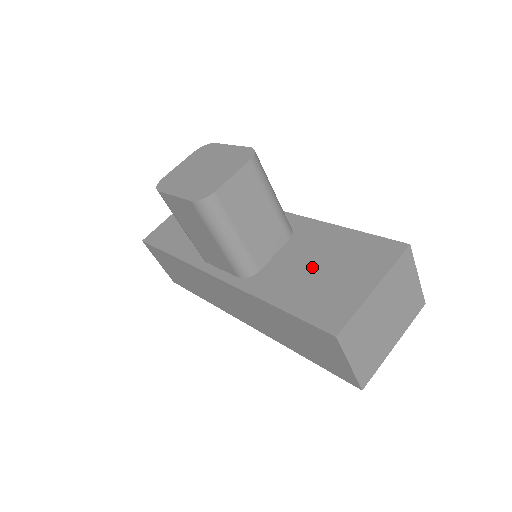
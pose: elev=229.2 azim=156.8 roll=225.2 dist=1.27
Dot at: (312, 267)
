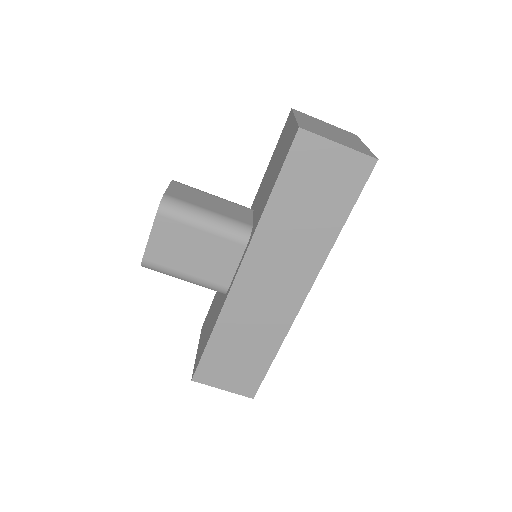
Dot at: (269, 177)
